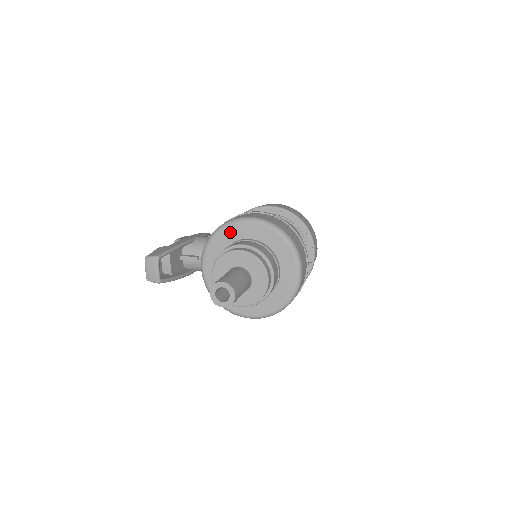
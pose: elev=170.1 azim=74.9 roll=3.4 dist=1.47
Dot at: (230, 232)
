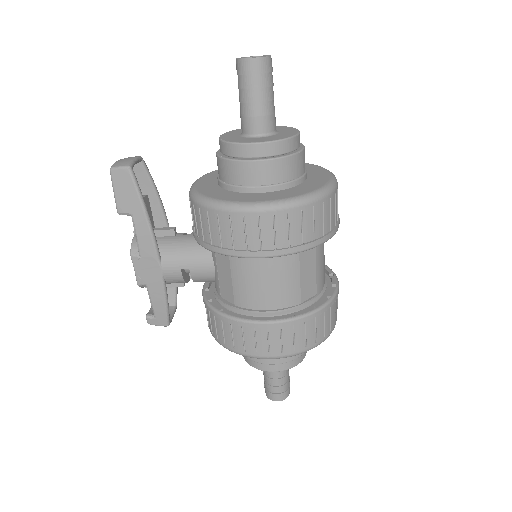
Dot at: occluded
